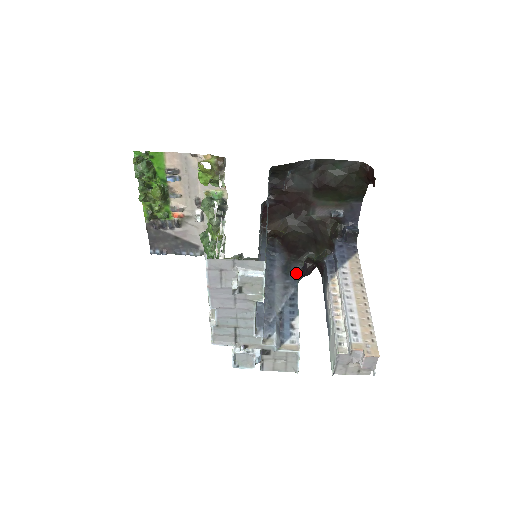
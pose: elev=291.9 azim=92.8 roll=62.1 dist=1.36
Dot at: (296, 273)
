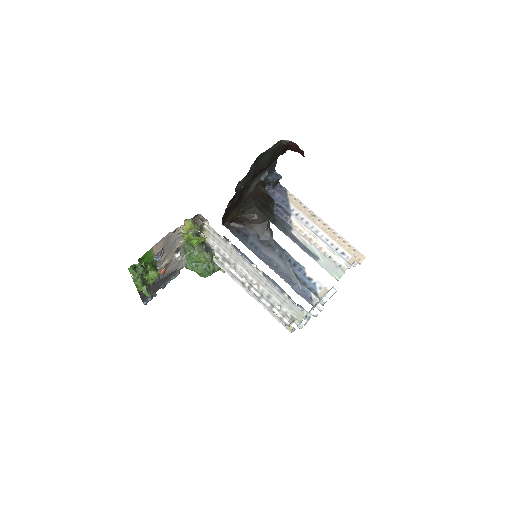
Dot at: (273, 240)
